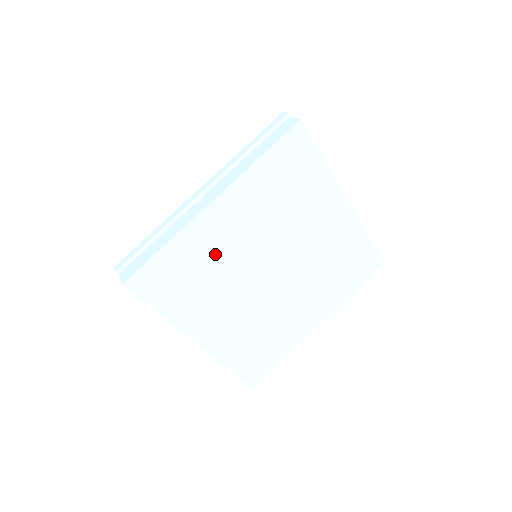
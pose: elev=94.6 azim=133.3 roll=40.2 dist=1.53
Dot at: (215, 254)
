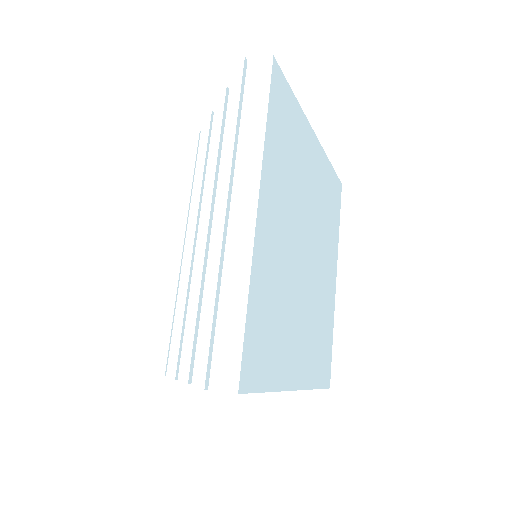
Dot at: (276, 275)
